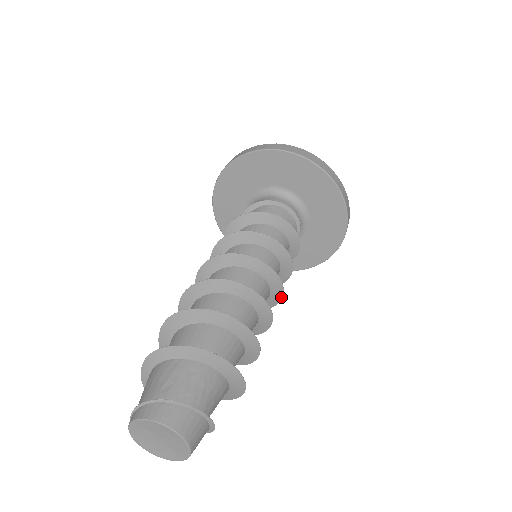
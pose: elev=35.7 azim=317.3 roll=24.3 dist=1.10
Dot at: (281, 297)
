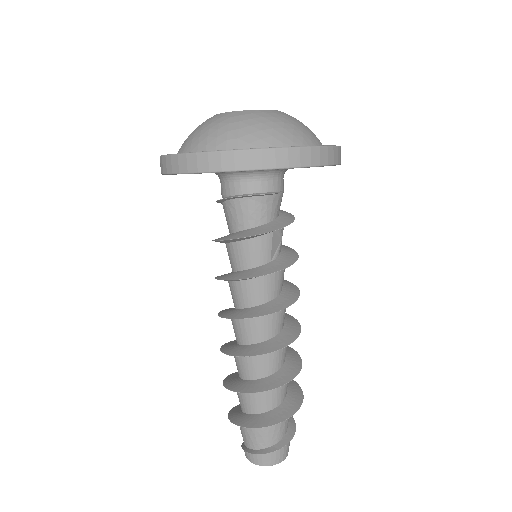
Dot at: (291, 304)
